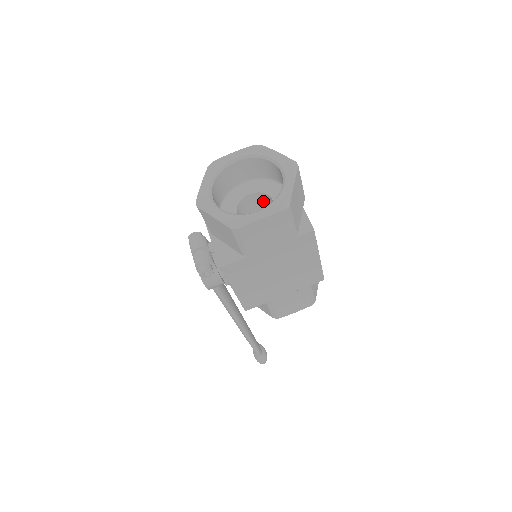
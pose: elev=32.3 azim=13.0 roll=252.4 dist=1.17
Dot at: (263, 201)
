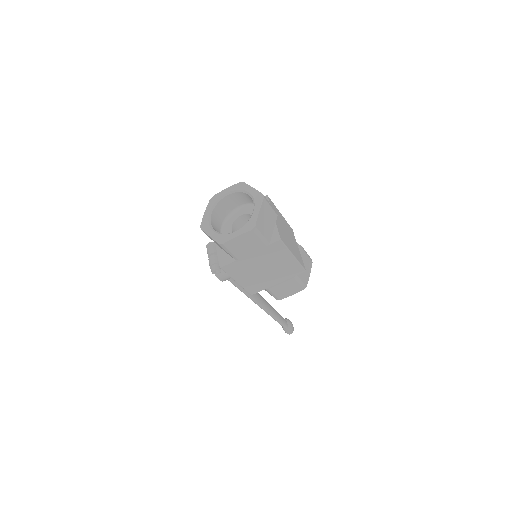
Dot at: occluded
